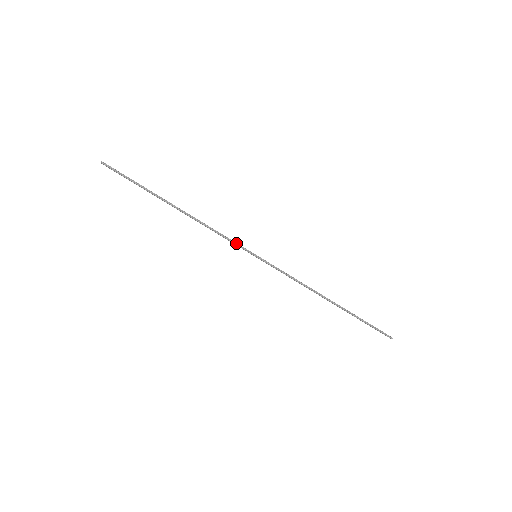
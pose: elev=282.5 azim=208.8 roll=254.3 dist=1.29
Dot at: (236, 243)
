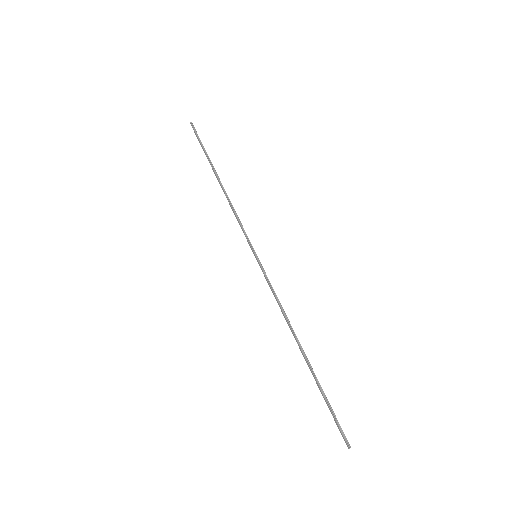
Dot at: (246, 234)
